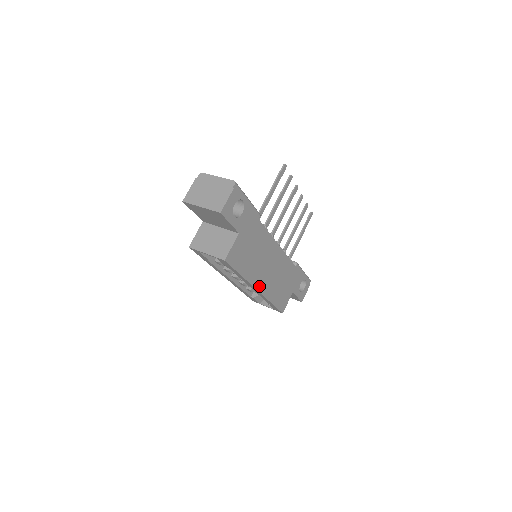
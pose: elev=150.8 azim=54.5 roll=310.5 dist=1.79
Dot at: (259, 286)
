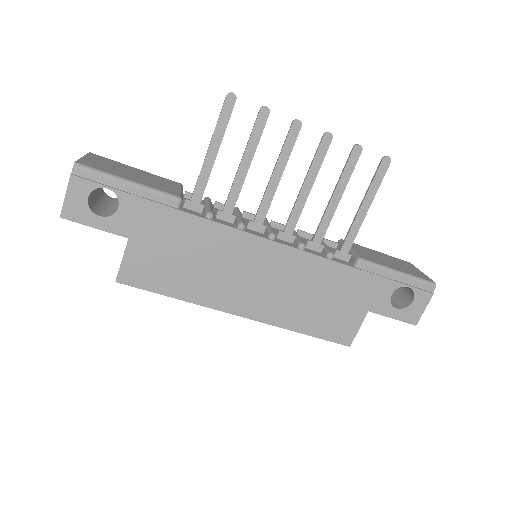
Dot at: (241, 309)
